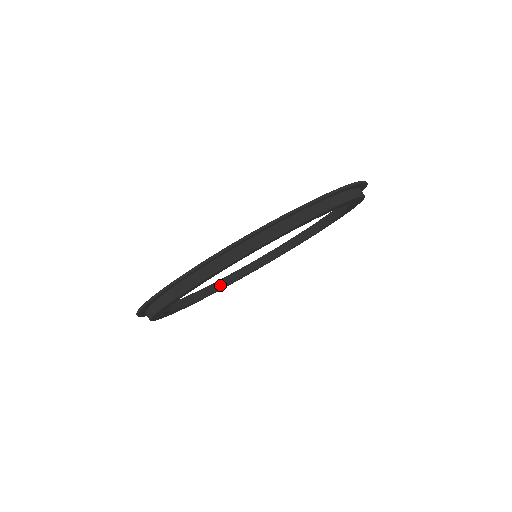
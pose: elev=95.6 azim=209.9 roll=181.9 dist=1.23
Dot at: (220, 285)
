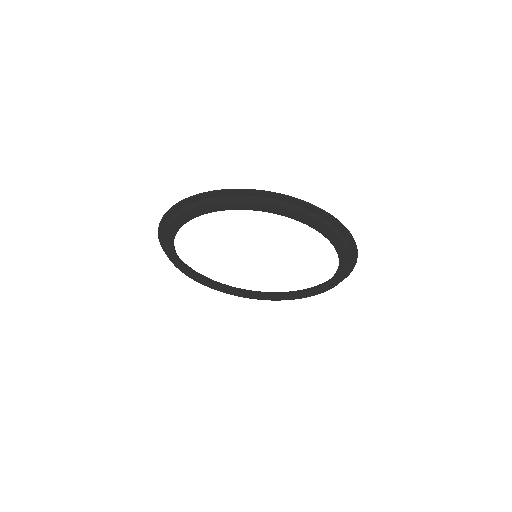
Dot at: occluded
